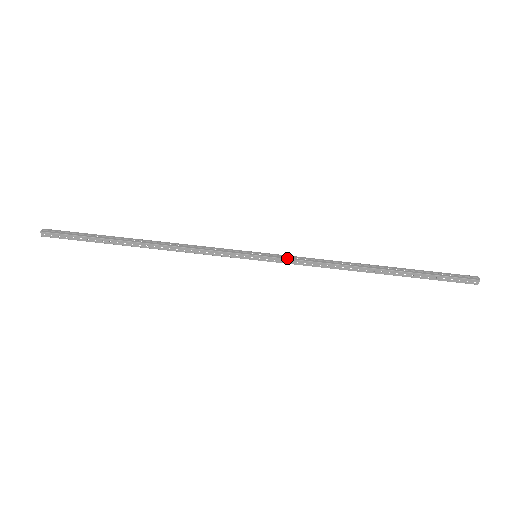
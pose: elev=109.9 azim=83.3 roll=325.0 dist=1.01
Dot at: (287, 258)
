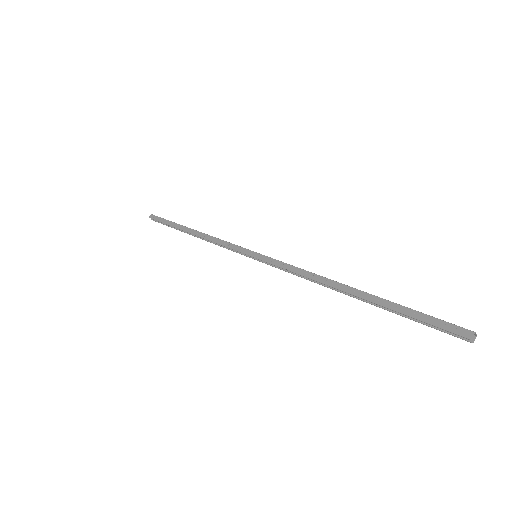
Dot at: (278, 260)
